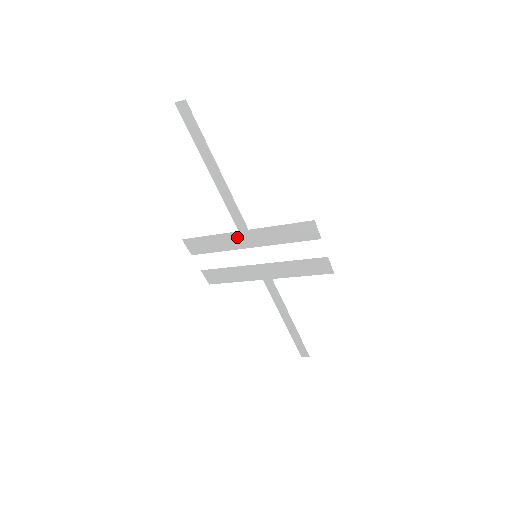
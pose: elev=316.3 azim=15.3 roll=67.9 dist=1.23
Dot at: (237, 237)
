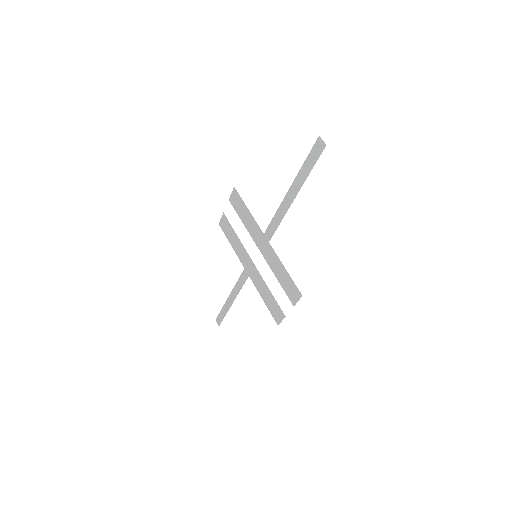
Dot at: (260, 234)
